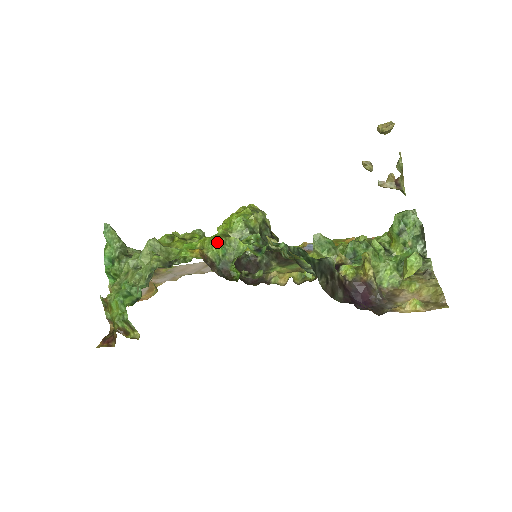
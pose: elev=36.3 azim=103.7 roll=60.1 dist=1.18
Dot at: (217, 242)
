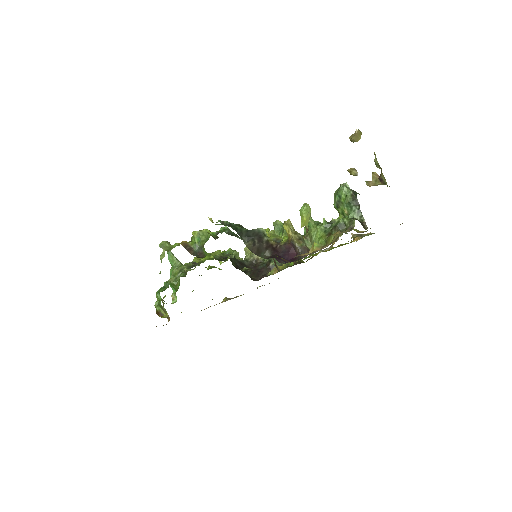
Dot at: (194, 234)
